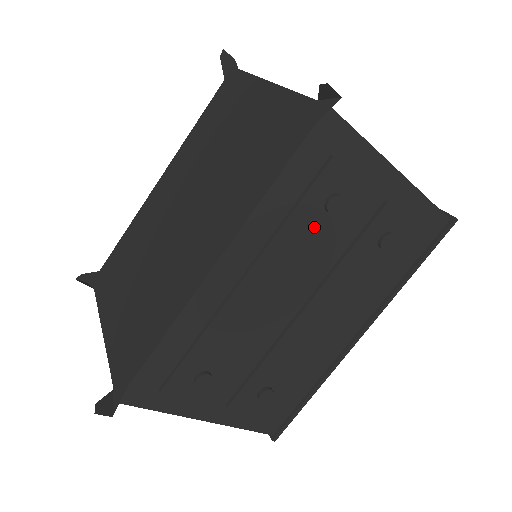
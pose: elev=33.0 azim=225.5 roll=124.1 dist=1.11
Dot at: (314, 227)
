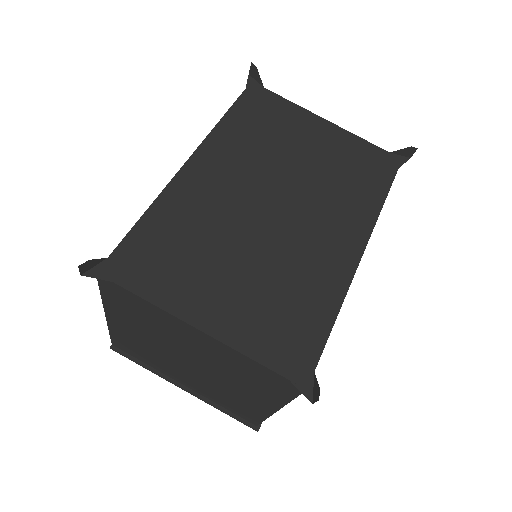
Dot at: occluded
